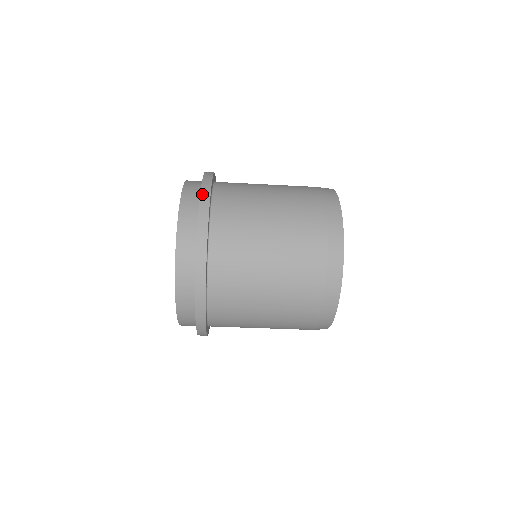
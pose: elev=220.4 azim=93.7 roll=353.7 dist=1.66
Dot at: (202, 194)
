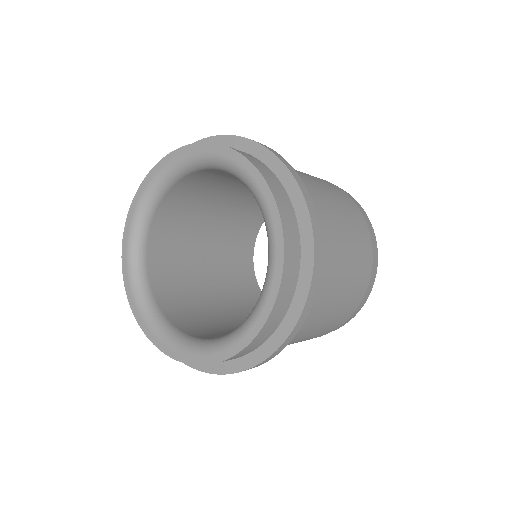
Dot at: (307, 303)
